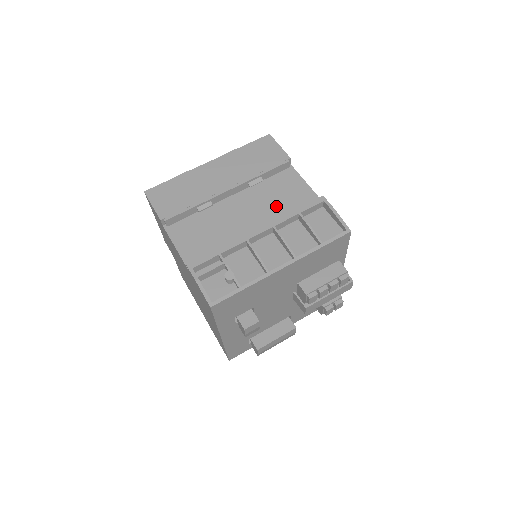
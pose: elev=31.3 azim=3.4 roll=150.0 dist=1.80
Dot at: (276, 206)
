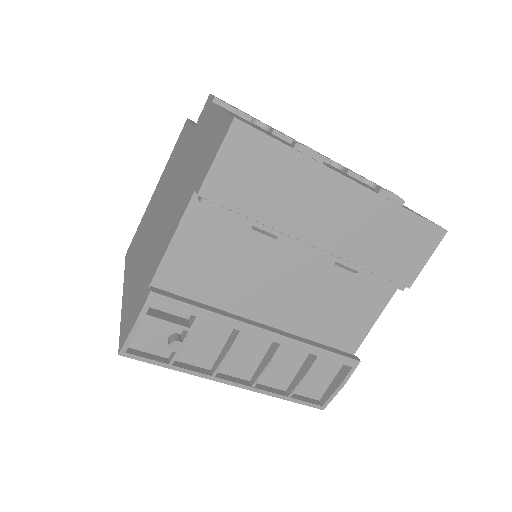
Dot at: (320, 312)
